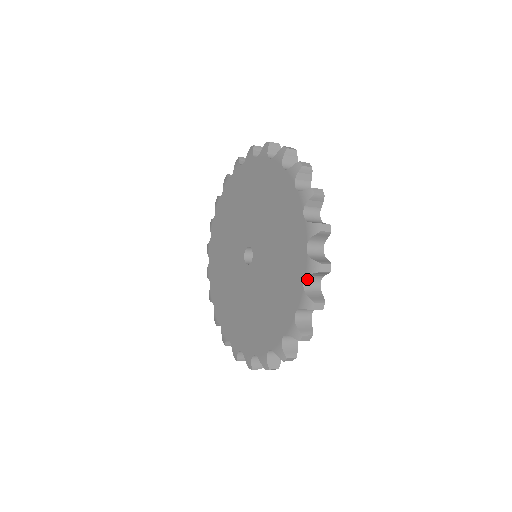
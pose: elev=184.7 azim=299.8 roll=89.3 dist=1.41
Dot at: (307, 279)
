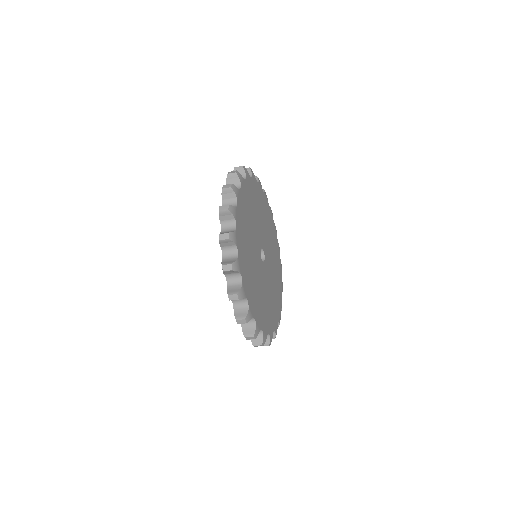
Dot at: occluded
